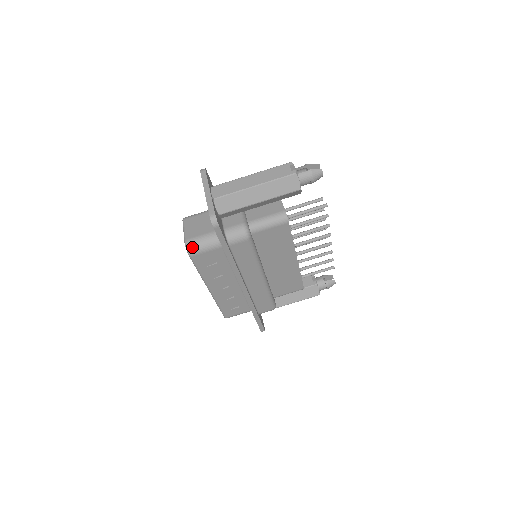
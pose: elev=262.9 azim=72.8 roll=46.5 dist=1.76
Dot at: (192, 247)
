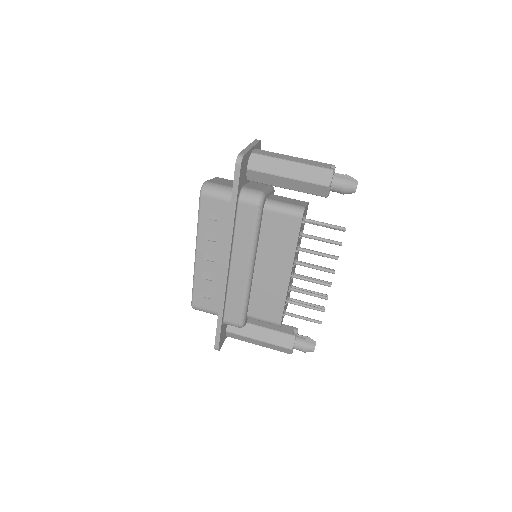
Dot at: (207, 187)
